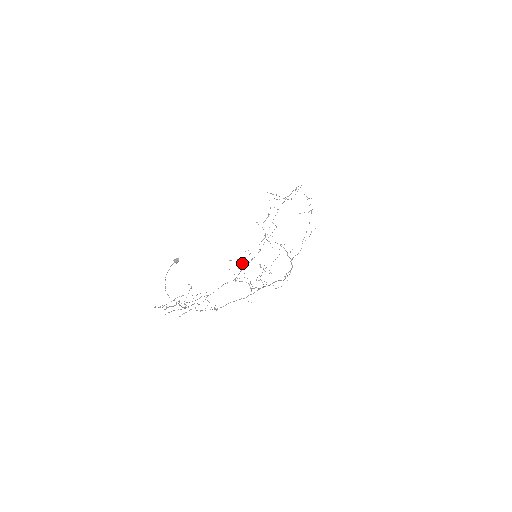
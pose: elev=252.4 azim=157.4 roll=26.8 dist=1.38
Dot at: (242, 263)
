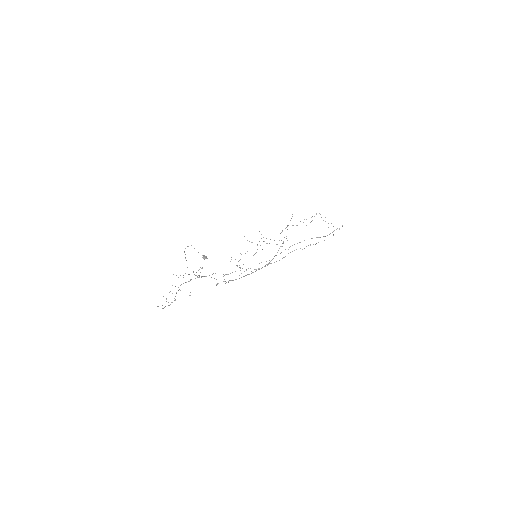
Dot at: occluded
